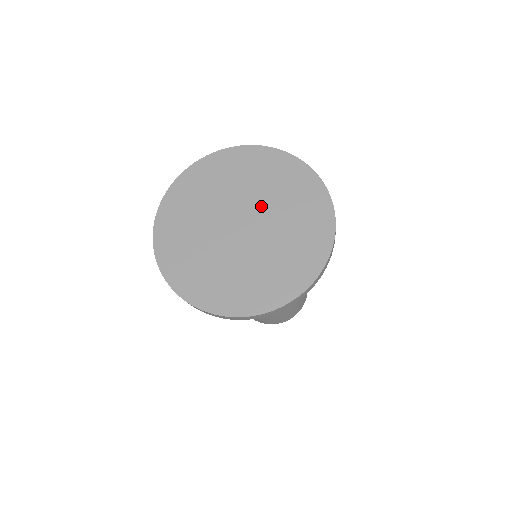
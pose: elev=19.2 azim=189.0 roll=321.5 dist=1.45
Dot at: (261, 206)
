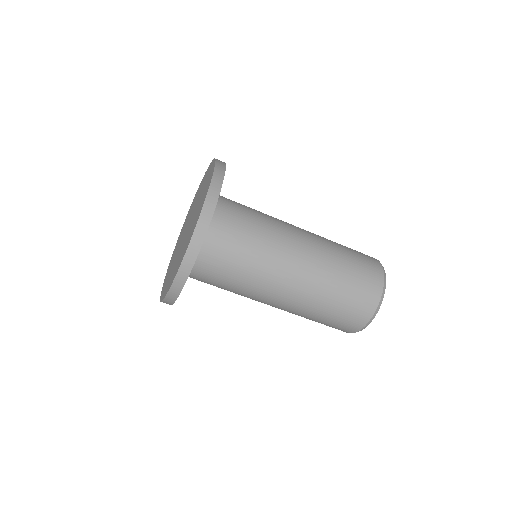
Dot at: occluded
